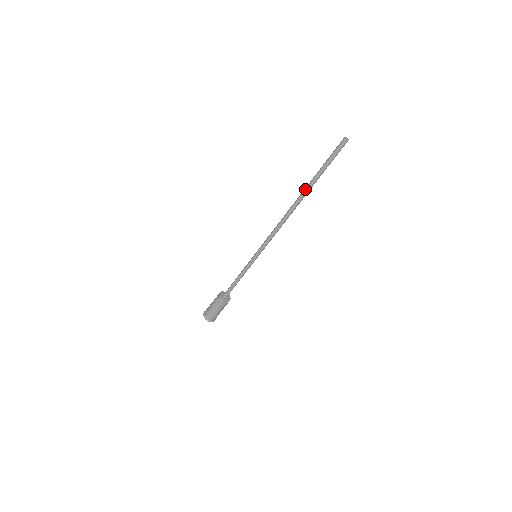
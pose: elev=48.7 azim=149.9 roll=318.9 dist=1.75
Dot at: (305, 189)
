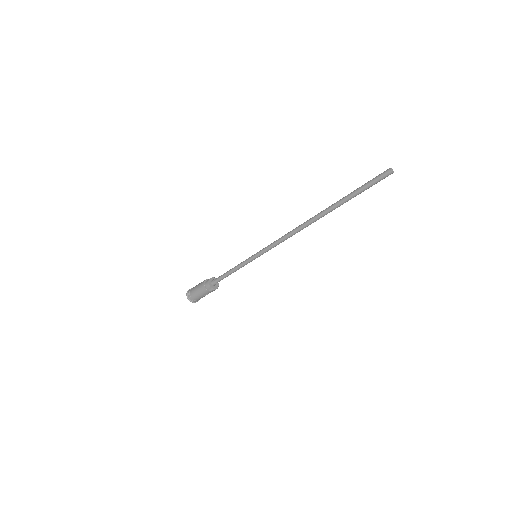
Dot at: (328, 207)
